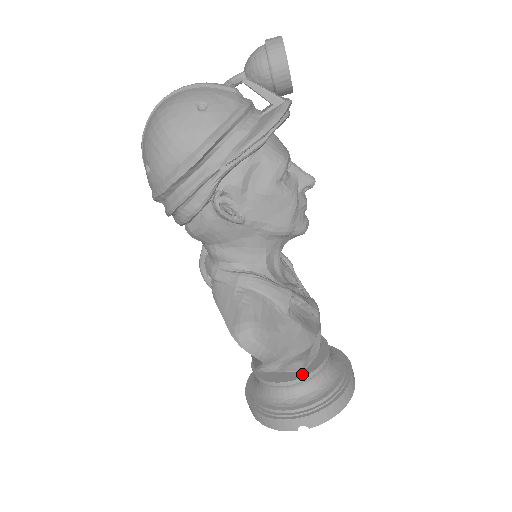
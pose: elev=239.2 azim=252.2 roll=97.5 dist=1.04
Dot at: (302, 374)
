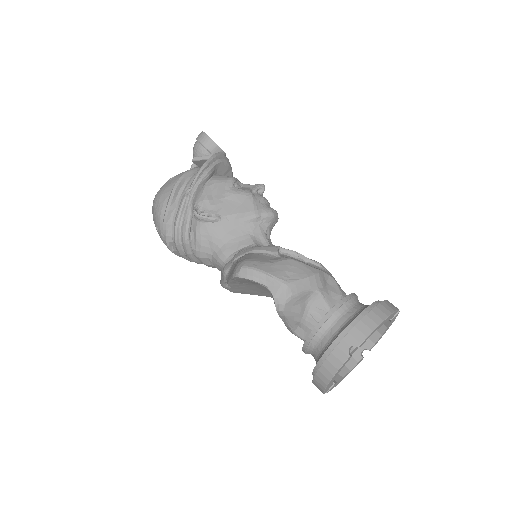
Dot at: (330, 310)
